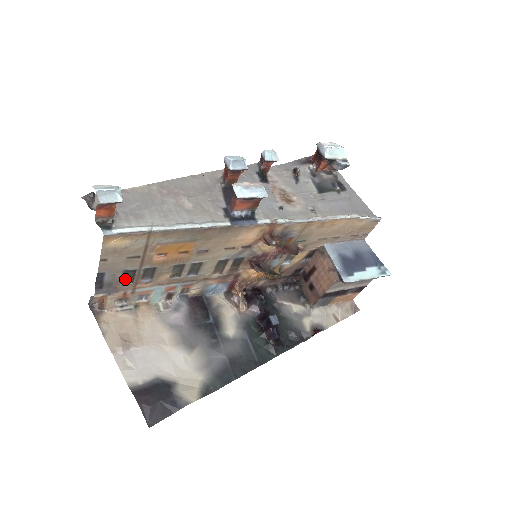
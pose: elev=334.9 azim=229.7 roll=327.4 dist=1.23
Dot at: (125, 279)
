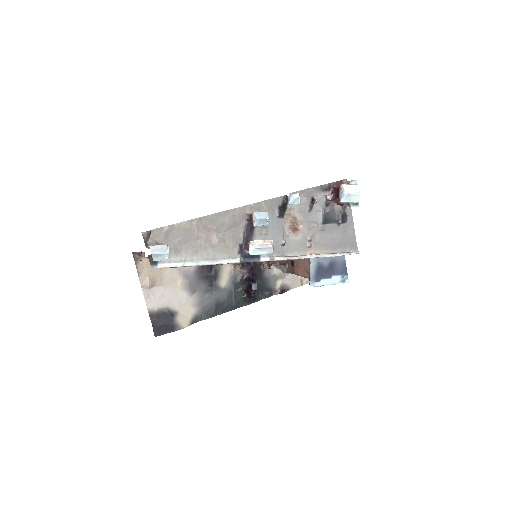
Dot at: occluded
